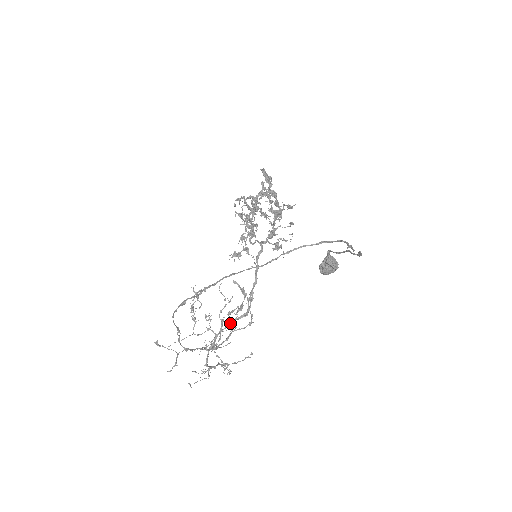
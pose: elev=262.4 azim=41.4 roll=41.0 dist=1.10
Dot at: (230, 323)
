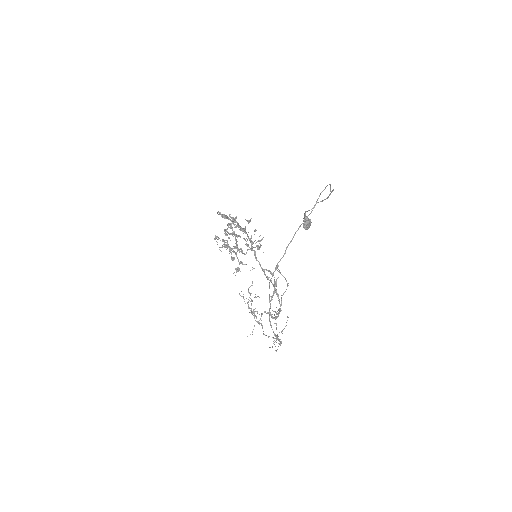
Dot at: occluded
